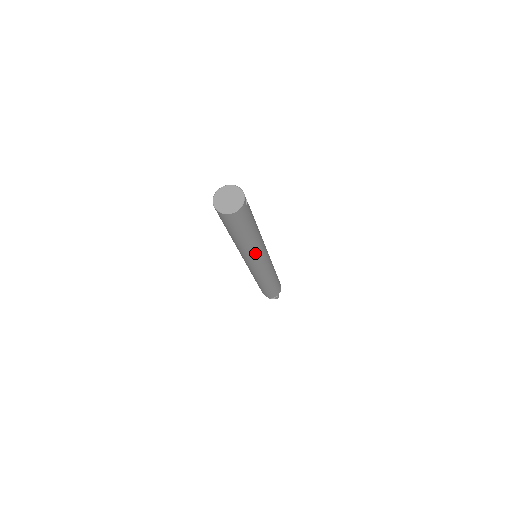
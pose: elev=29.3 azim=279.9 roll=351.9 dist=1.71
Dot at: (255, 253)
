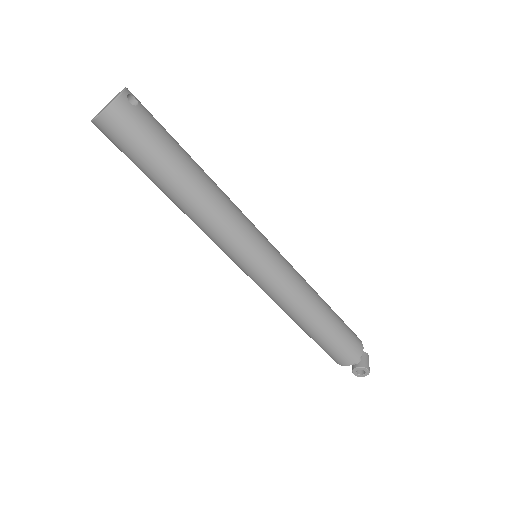
Dot at: (222, 226)
